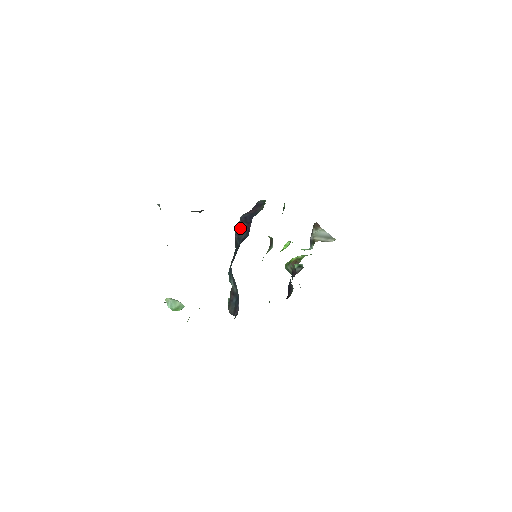
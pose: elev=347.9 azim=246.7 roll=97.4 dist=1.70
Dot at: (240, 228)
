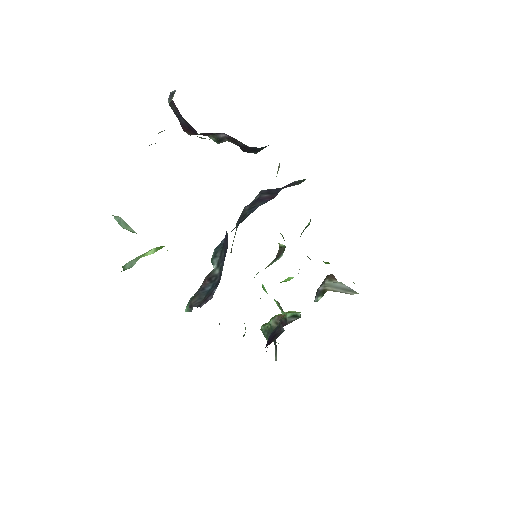
Dot at: (257, 199)
